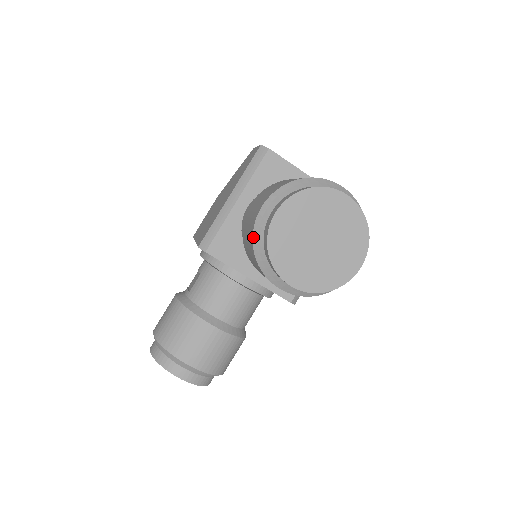
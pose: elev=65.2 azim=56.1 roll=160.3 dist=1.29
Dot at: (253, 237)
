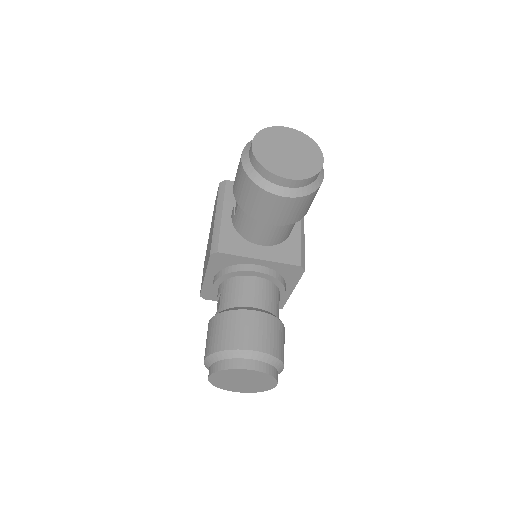
Dot at: (246, 172)
